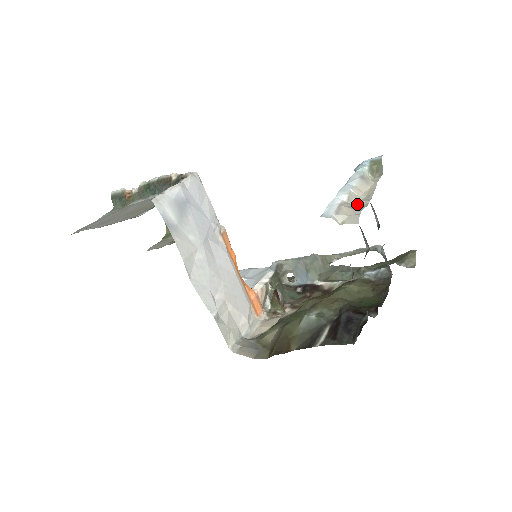
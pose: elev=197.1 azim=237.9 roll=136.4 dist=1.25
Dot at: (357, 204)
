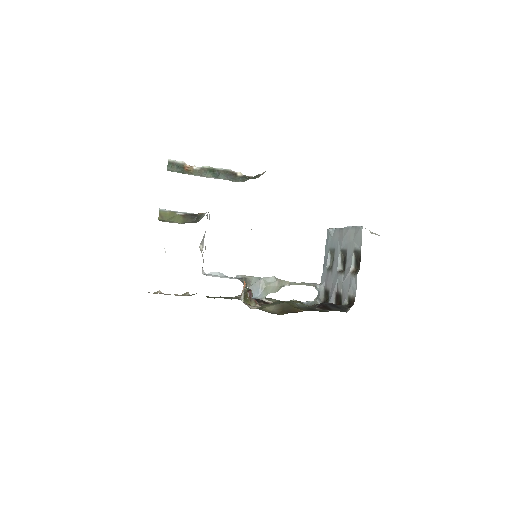
Dot at: occluded
